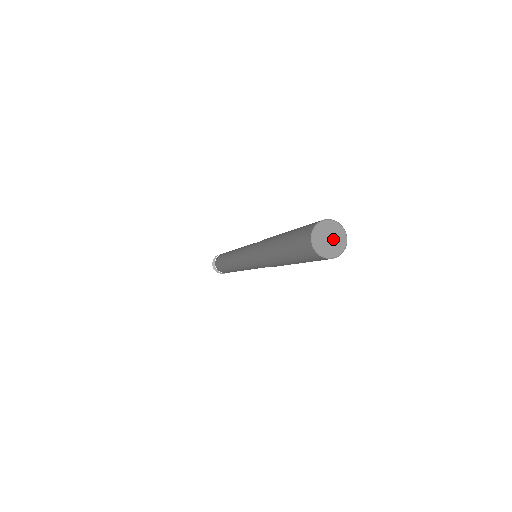
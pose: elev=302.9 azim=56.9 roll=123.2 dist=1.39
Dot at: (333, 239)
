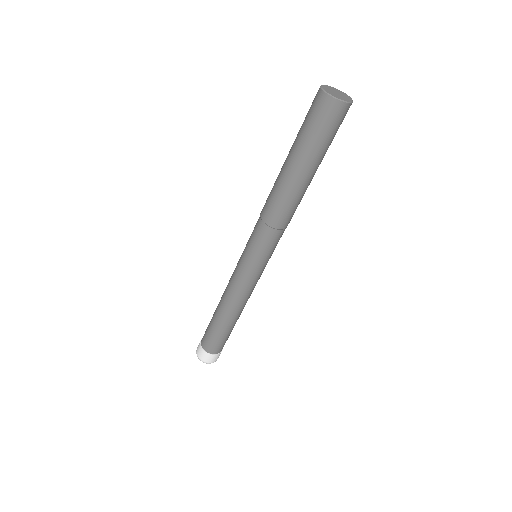
Dot at: (340, 94)
